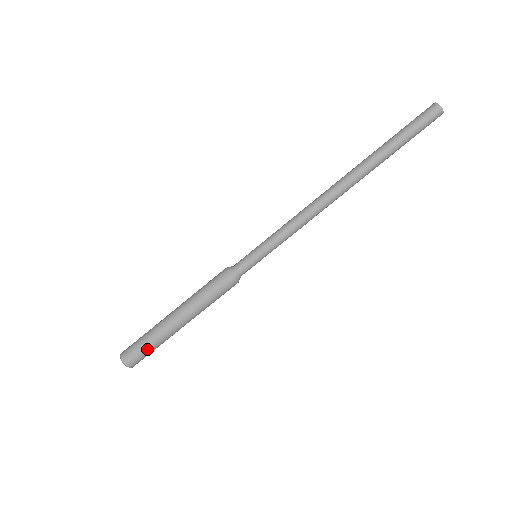
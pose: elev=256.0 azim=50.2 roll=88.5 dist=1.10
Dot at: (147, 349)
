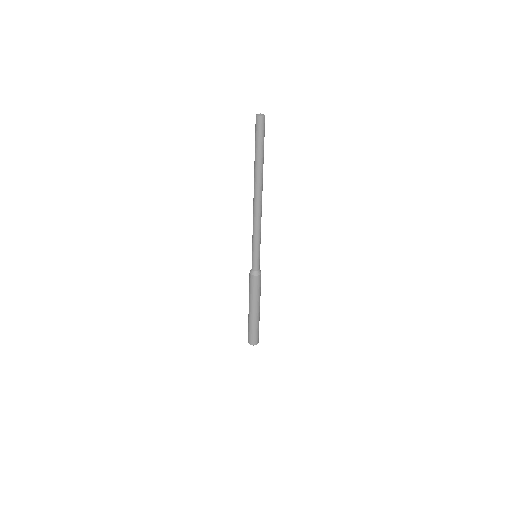
Dot at: (256, 332)
